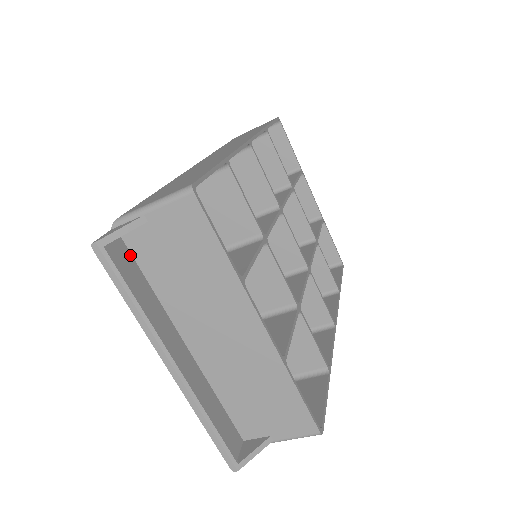
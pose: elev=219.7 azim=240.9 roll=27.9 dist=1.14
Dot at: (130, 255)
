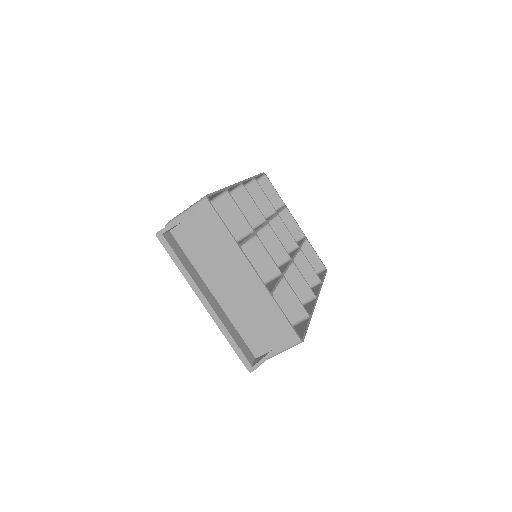
Dot at: (176, 242)
